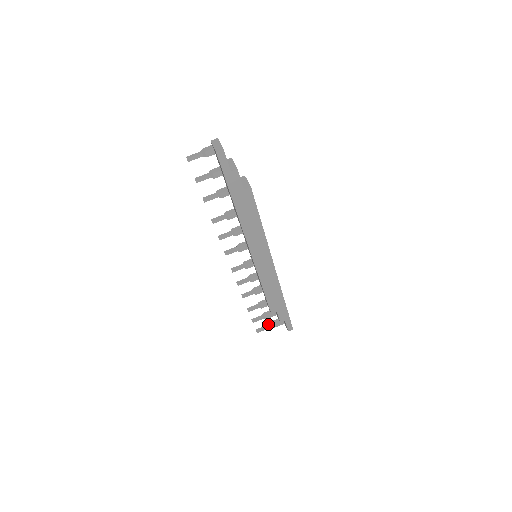
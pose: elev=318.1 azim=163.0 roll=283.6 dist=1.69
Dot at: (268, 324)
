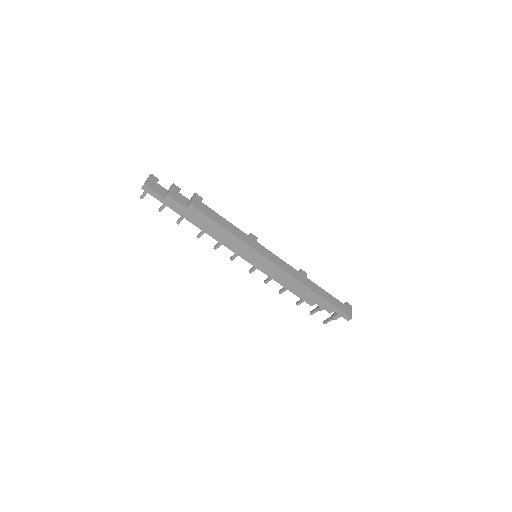
Dot at: (332, 314)
